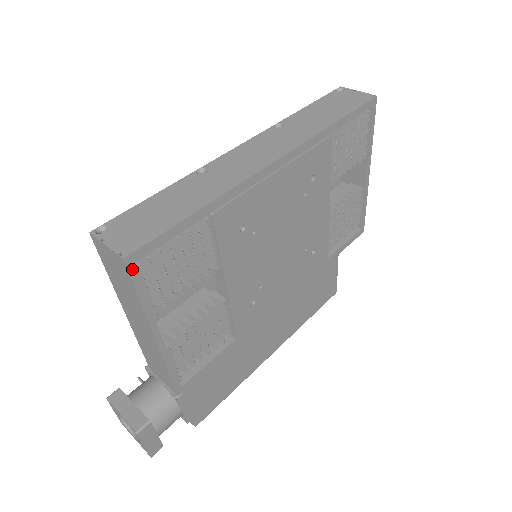
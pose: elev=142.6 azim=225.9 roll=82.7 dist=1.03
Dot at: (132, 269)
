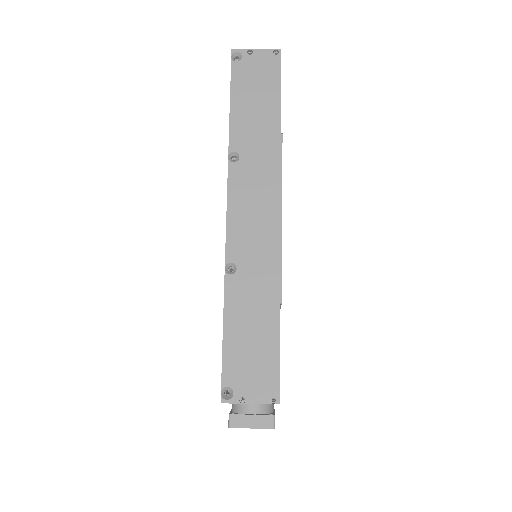
Dot at: occluded
